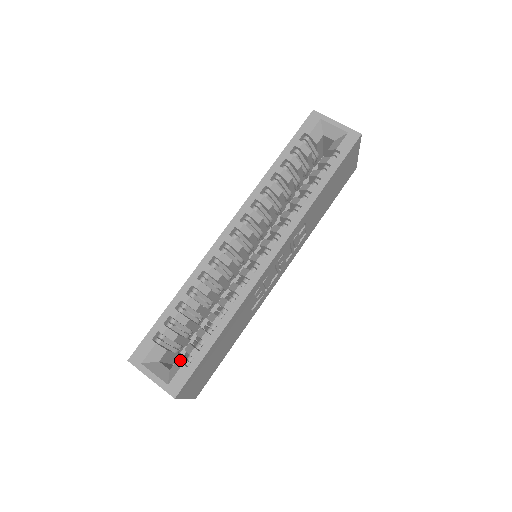
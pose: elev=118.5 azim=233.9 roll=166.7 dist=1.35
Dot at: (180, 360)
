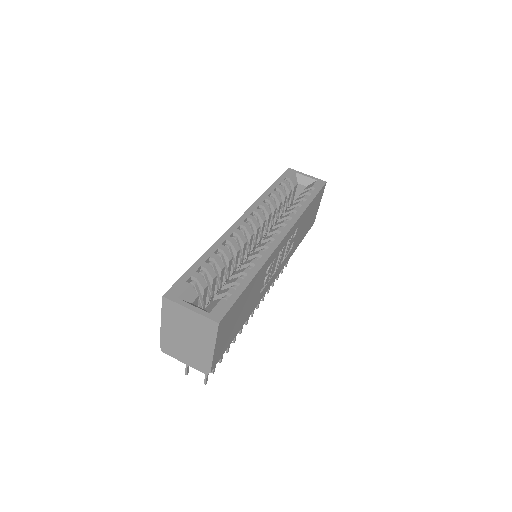
Dot at: (214, 302)
